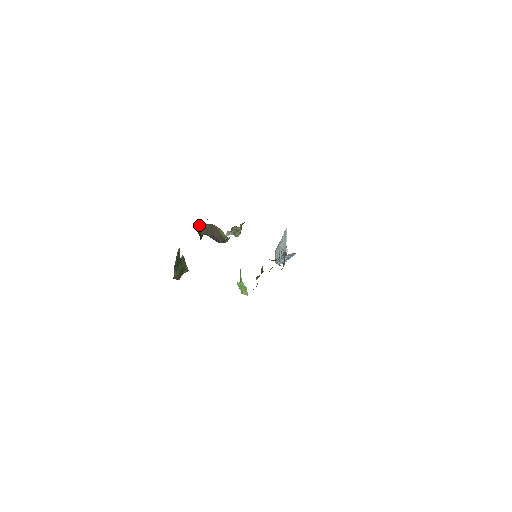
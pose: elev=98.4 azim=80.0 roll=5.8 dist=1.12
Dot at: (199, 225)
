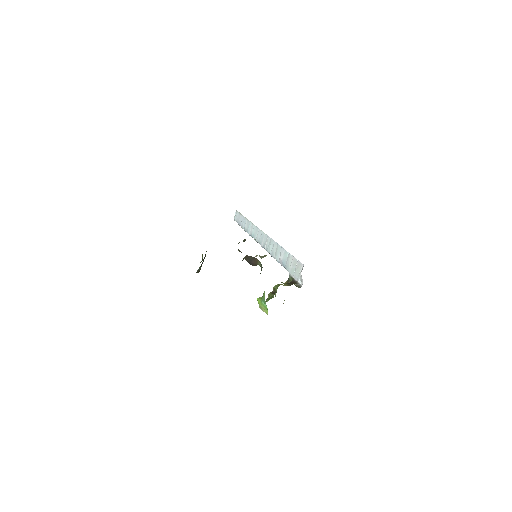
Dot at: (245, 256)
